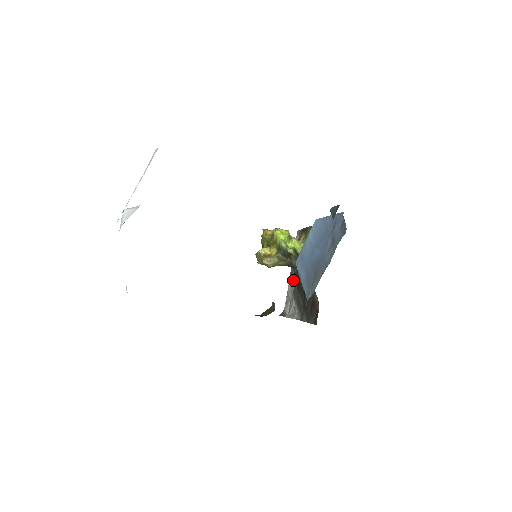
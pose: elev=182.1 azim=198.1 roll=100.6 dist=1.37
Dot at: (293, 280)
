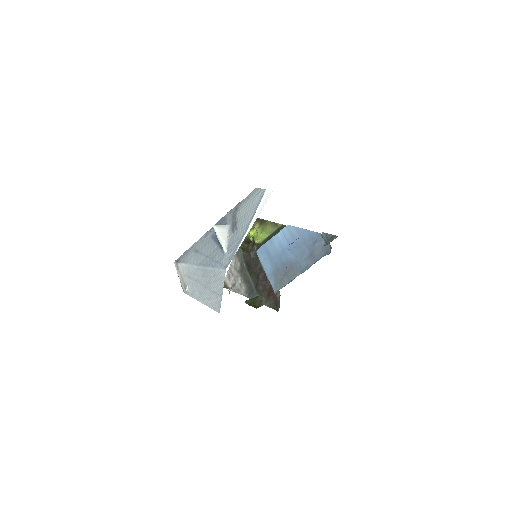
Dot at: (239, 259)
